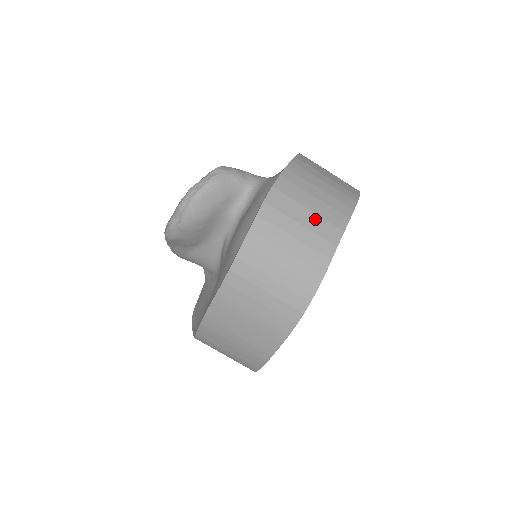
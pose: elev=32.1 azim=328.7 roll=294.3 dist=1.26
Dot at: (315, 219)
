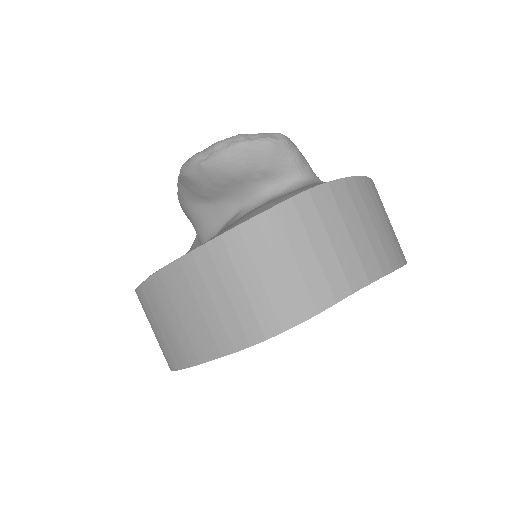
Dot at: (349, 248)
